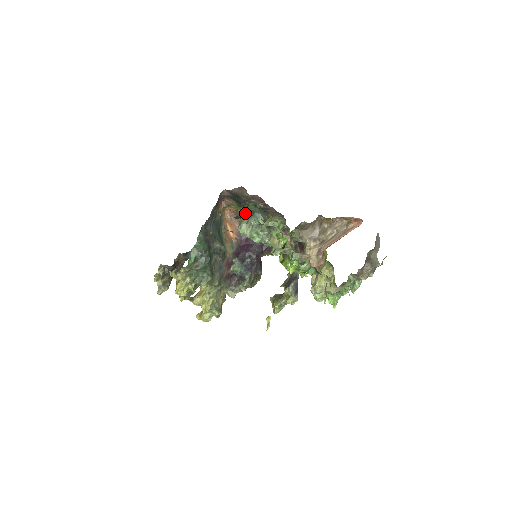
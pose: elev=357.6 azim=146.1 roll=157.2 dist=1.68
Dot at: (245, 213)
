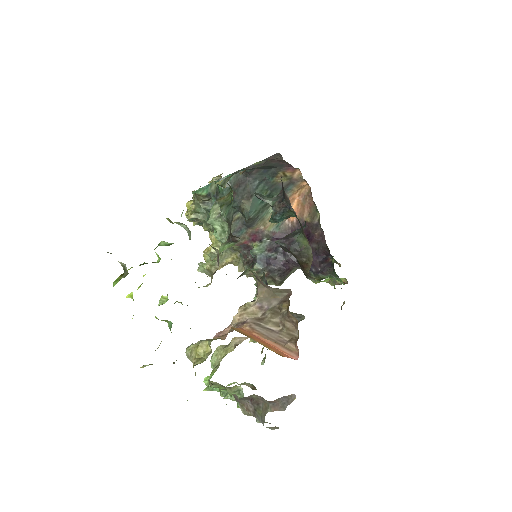
Dot at: (229, 194)
